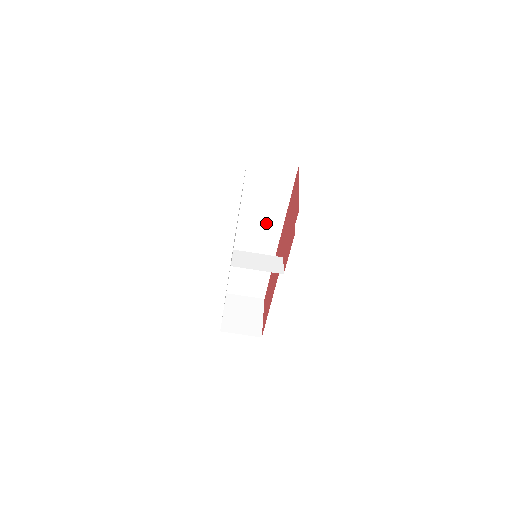
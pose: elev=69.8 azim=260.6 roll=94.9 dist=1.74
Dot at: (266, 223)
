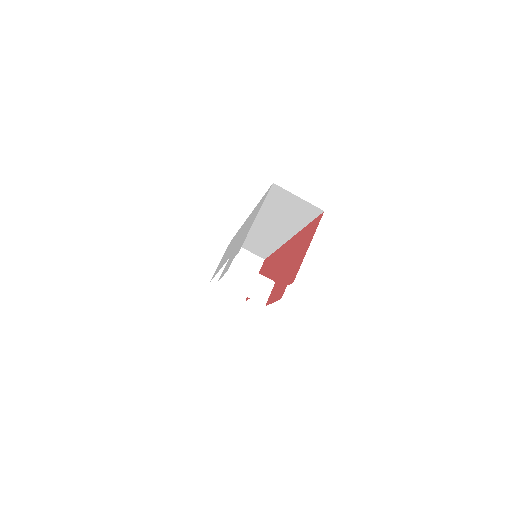
Dot at: (280, 225)
